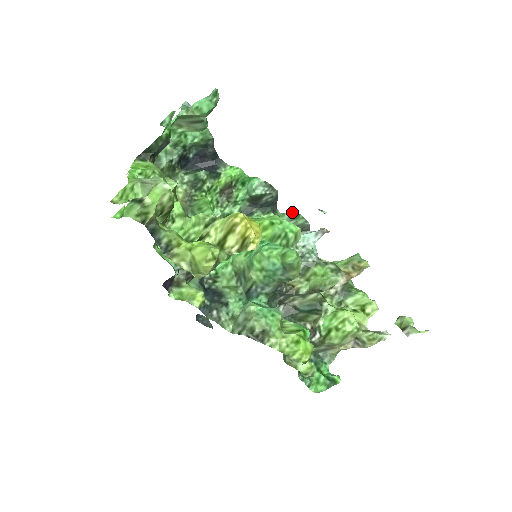
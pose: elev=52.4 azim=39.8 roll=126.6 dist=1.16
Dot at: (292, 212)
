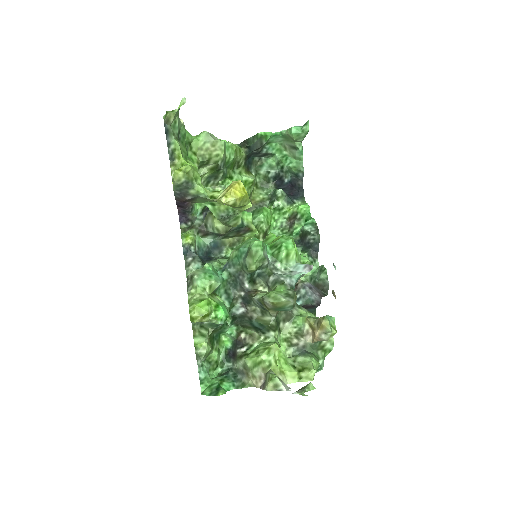
Dot at: (323, 265)
